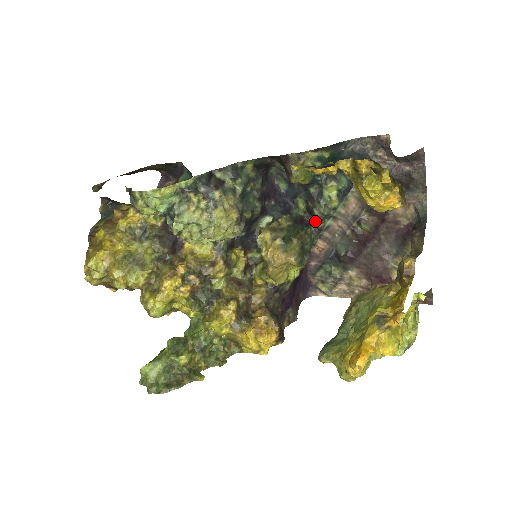
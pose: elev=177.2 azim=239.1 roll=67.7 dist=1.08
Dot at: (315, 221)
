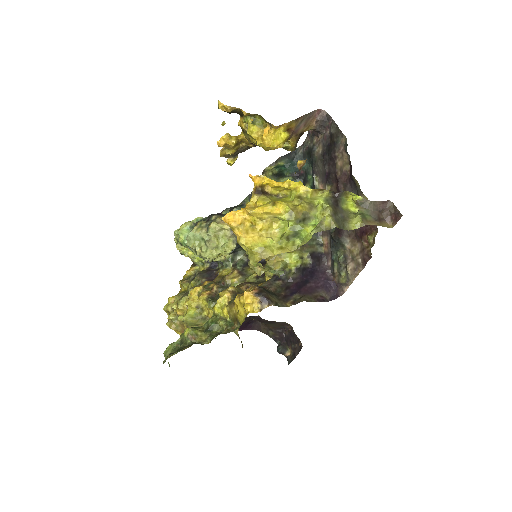
Dot at: occluded
